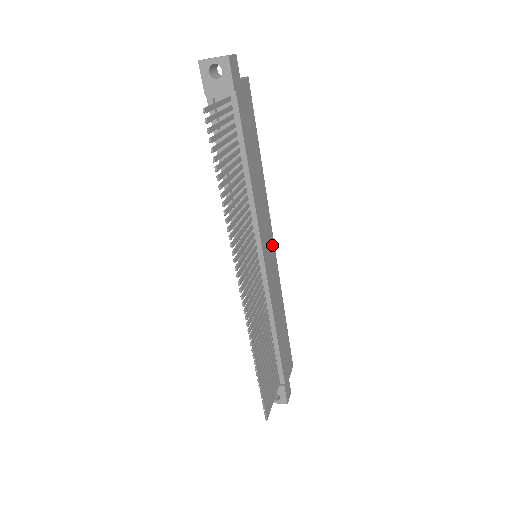
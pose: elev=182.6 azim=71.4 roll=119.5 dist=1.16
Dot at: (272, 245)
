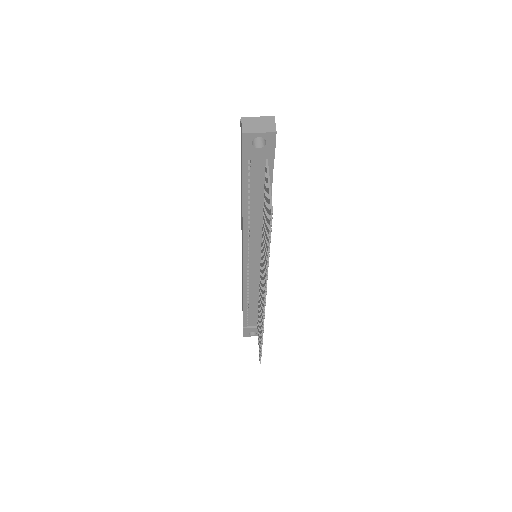
Dot at: occluded
